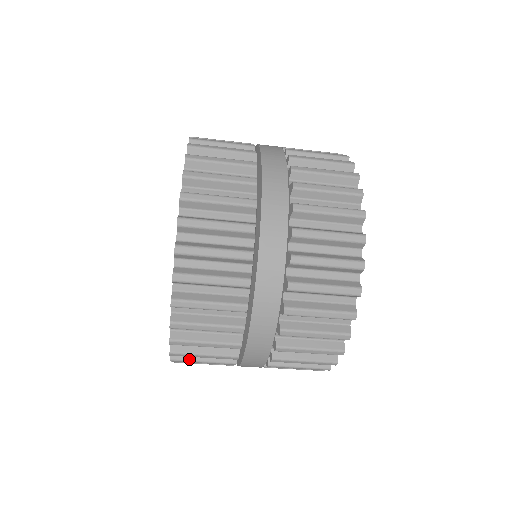
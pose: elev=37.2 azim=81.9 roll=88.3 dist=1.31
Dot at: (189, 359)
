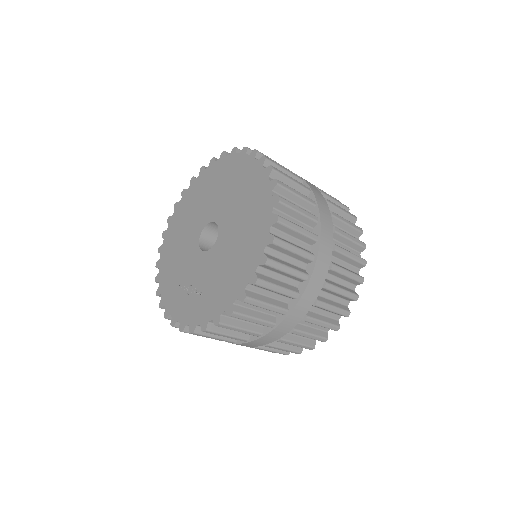
Dot at: occluded
